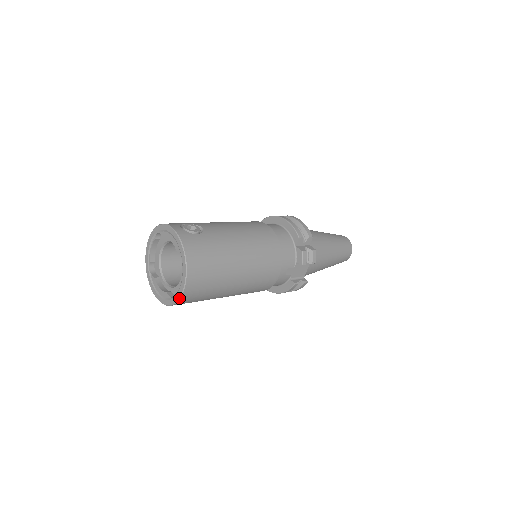
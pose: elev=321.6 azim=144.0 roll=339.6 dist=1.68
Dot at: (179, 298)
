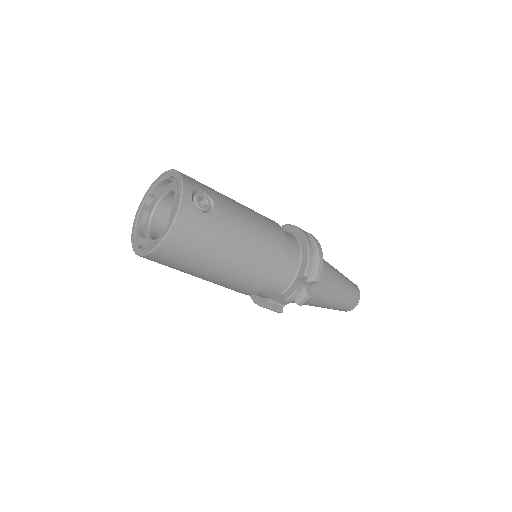
Dot at: (142, 255)
